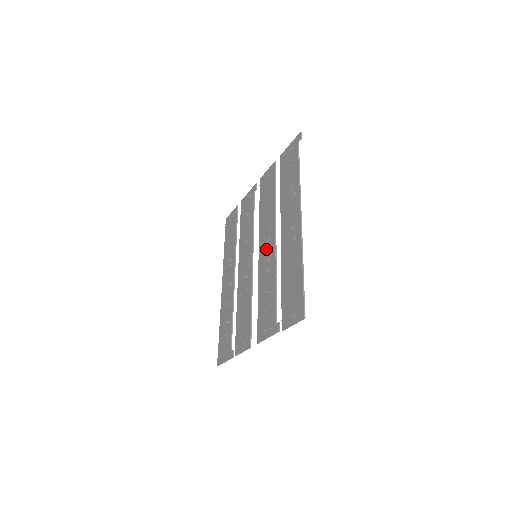
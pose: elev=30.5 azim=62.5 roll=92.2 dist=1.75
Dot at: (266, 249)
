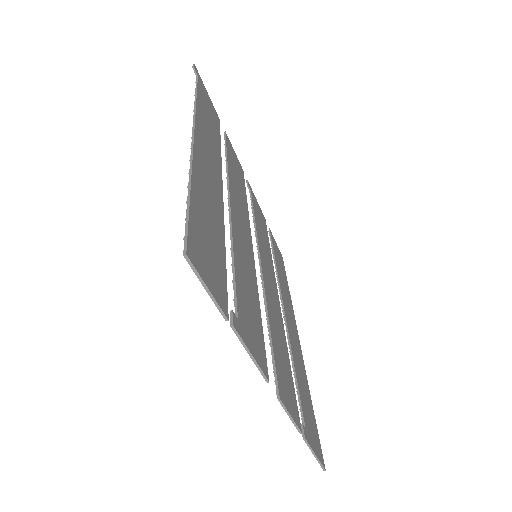
Dot at: occluded
